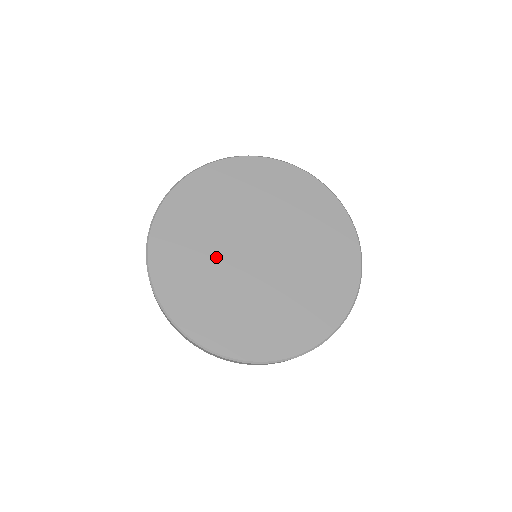
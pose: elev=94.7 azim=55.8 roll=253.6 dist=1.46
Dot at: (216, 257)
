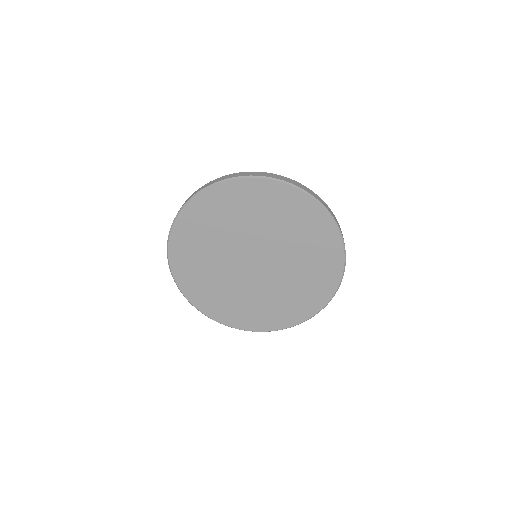
Dot at: (222, 268)
